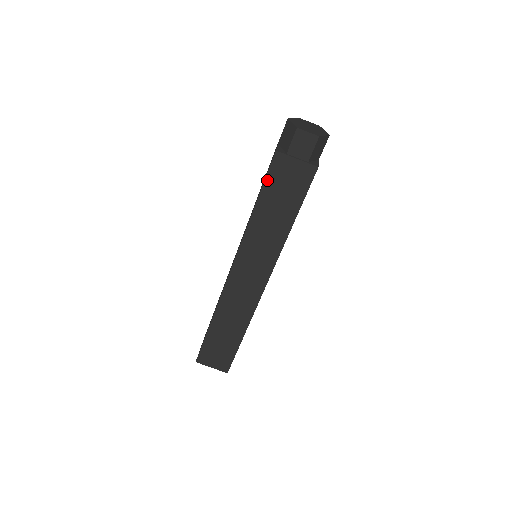
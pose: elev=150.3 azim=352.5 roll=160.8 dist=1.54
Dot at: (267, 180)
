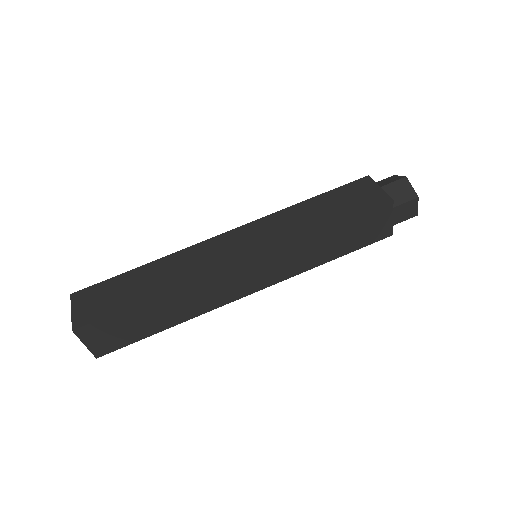
Dot at: (362, 214)
